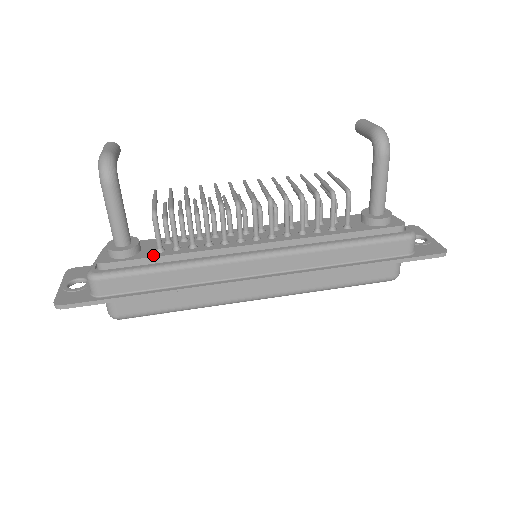
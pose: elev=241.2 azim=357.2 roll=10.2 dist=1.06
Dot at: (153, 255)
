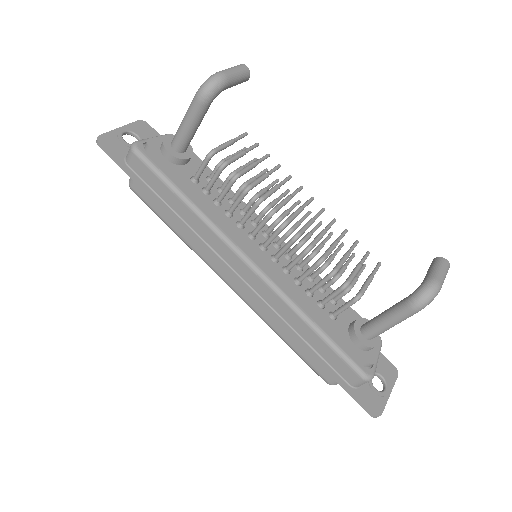
Dot at: (185, 178)
